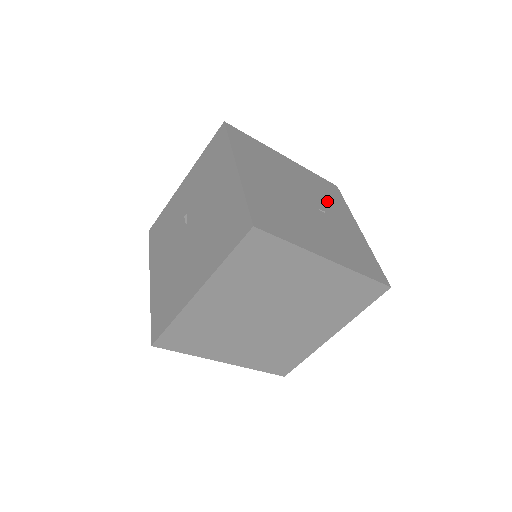
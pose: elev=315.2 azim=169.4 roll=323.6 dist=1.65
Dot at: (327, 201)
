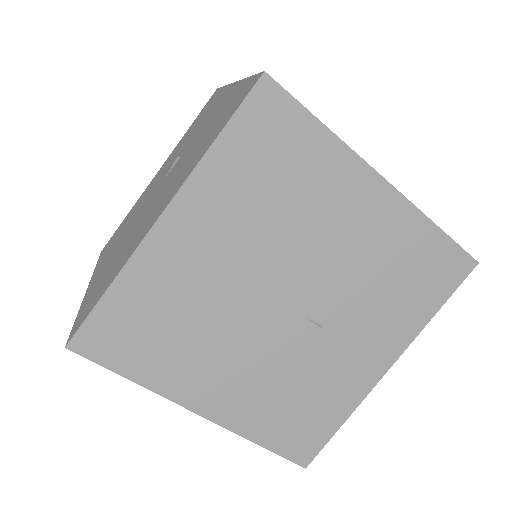
Dot at: (373, 301)
